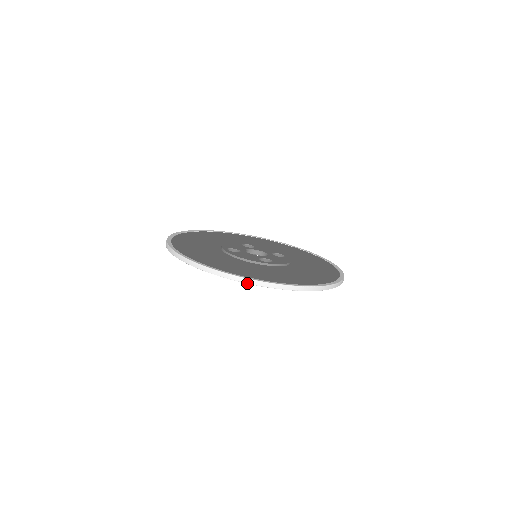
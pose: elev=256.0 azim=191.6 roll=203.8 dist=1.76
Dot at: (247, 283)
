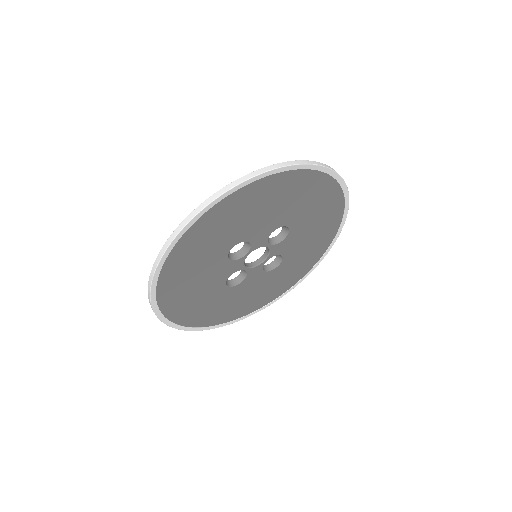
Dot at: (154, 274)
